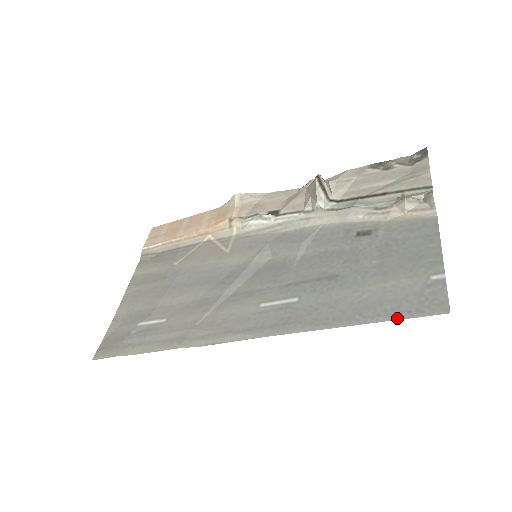
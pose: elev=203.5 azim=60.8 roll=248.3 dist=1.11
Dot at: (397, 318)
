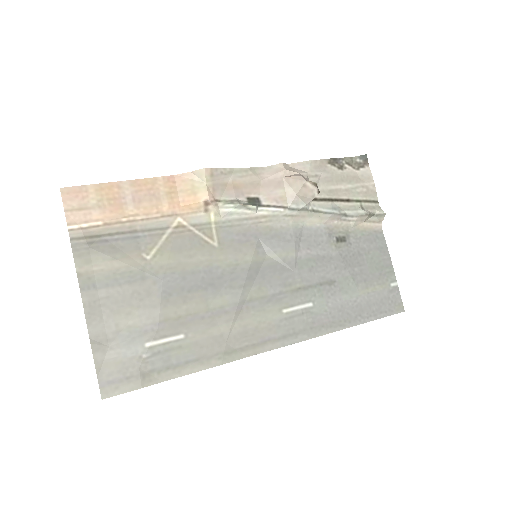
Dot at: (381, 317)
